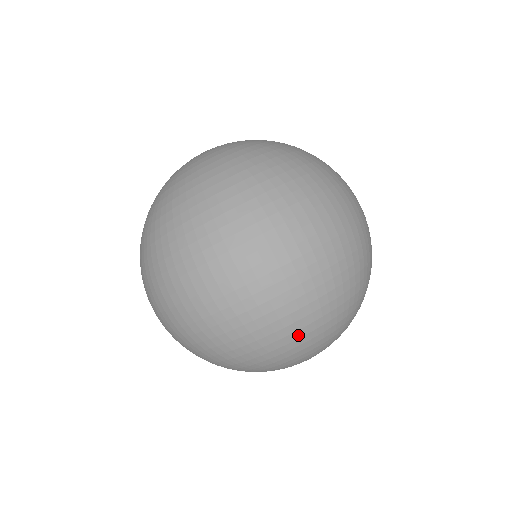
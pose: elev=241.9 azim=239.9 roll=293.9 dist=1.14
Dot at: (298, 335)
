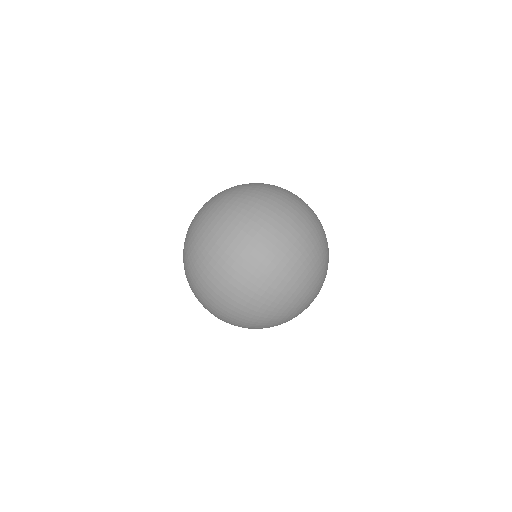
Dot at: (304, 276)
